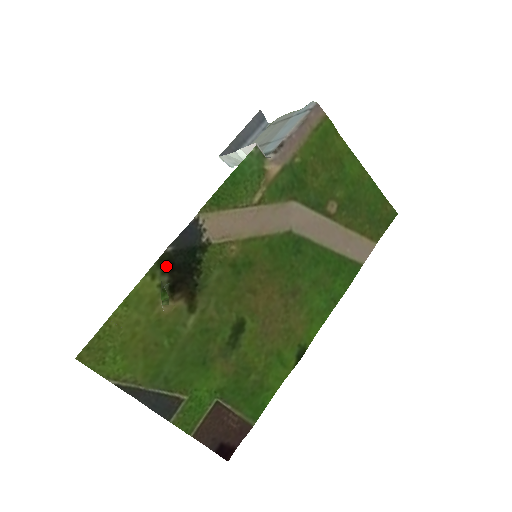
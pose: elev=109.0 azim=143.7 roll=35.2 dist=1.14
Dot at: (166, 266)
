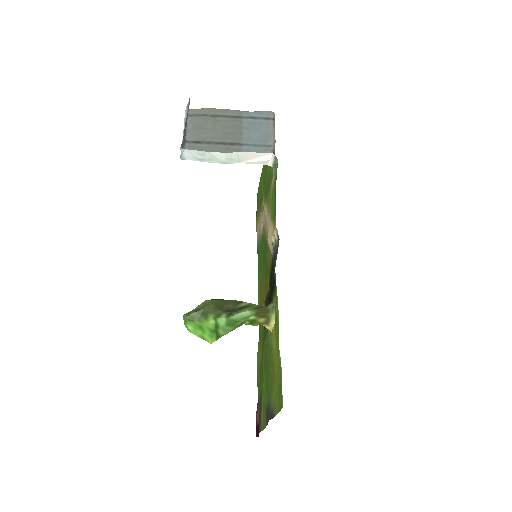
Dot at: (274, 287)
